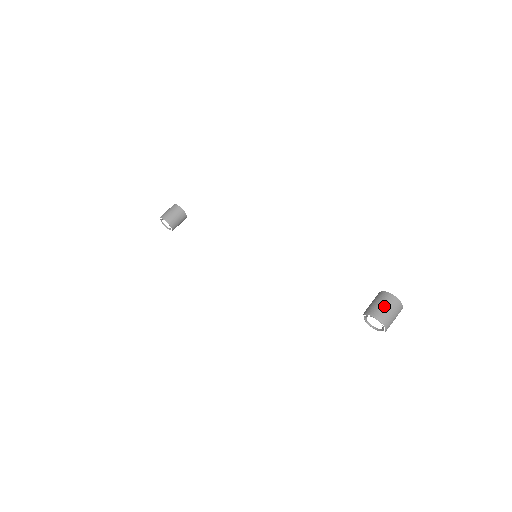
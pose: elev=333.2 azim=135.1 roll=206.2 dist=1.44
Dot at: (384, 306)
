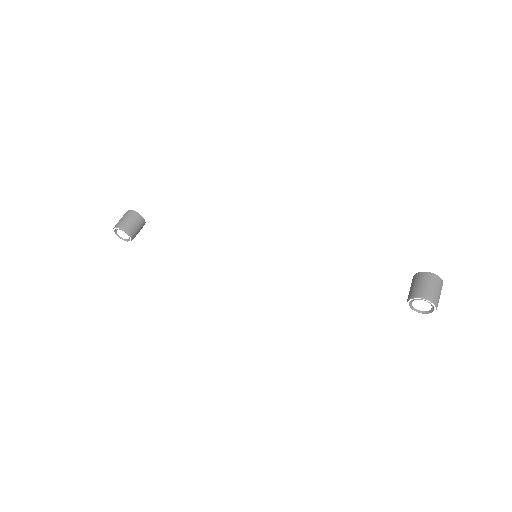
Dot at: (431, 286)
